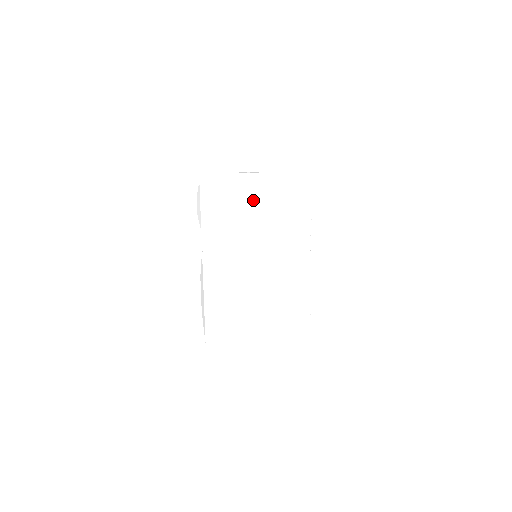
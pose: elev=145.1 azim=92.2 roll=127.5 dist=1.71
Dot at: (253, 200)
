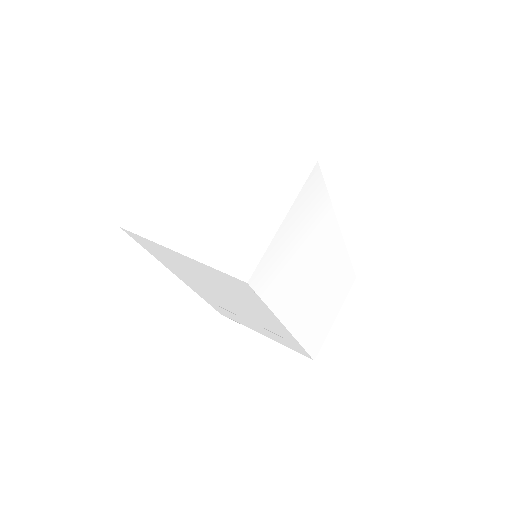
Dot at: (190, 267)
